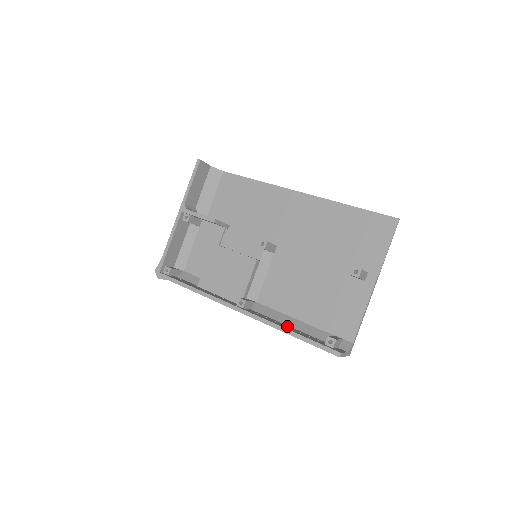
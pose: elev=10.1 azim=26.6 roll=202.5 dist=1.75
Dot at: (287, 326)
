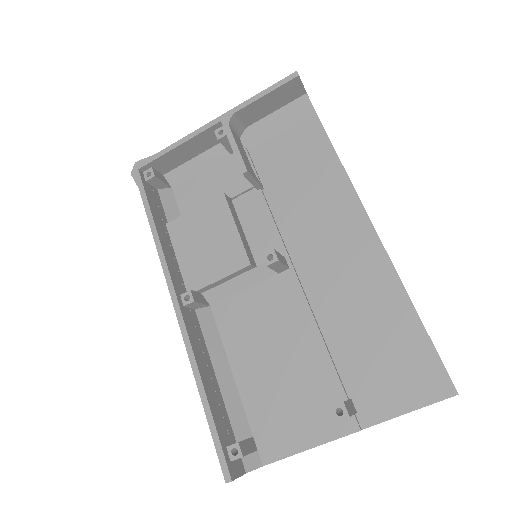
Dot at: (212, 374)
